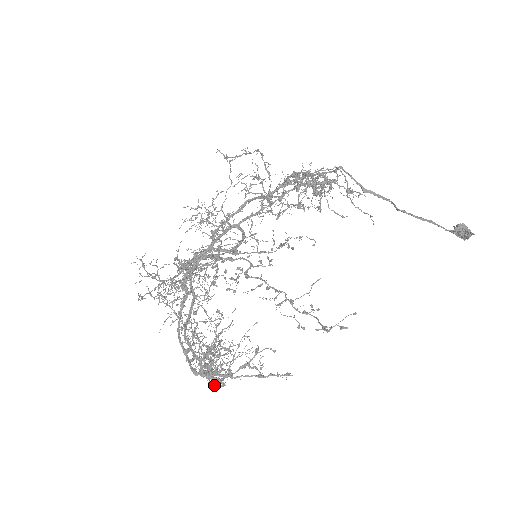
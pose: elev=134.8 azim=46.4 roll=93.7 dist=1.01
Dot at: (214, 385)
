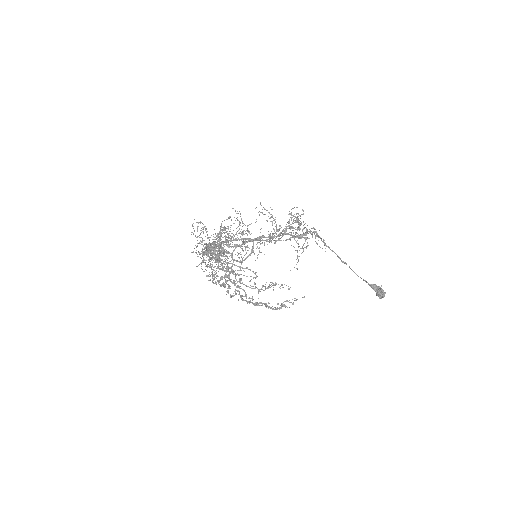
Dot at: occluded
